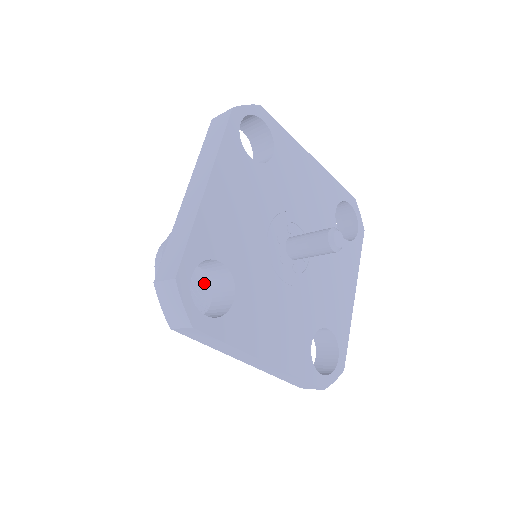
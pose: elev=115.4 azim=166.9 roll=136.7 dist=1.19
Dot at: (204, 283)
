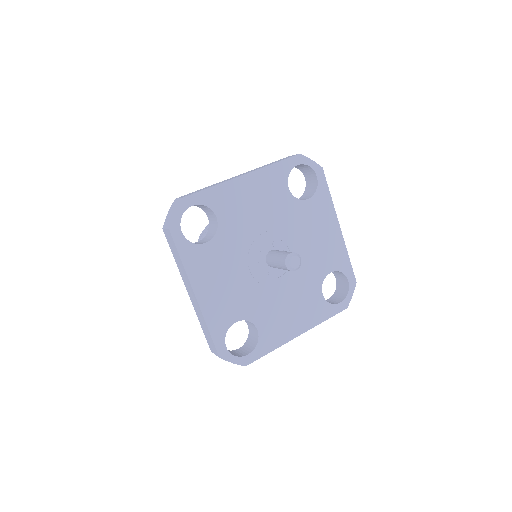
Dot at: occluded
